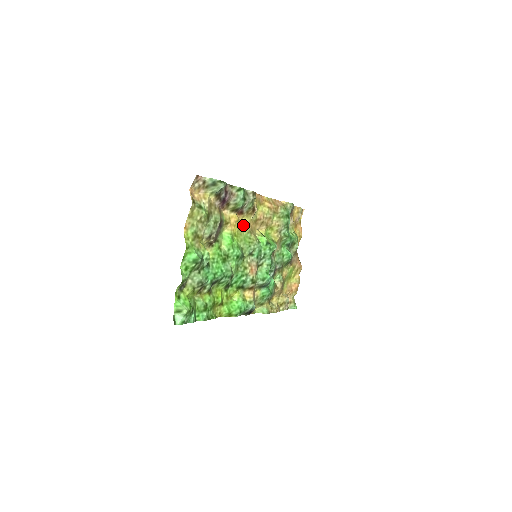
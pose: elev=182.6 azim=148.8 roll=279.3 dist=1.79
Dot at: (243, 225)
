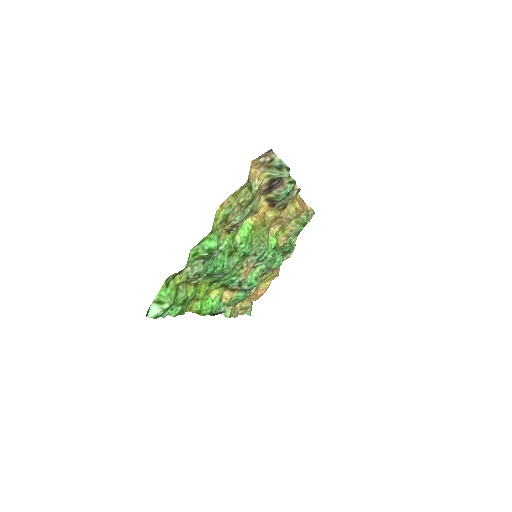
Dot at: (266, 219)
